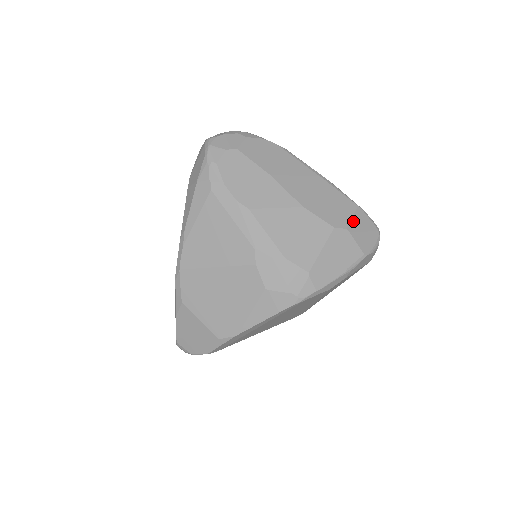
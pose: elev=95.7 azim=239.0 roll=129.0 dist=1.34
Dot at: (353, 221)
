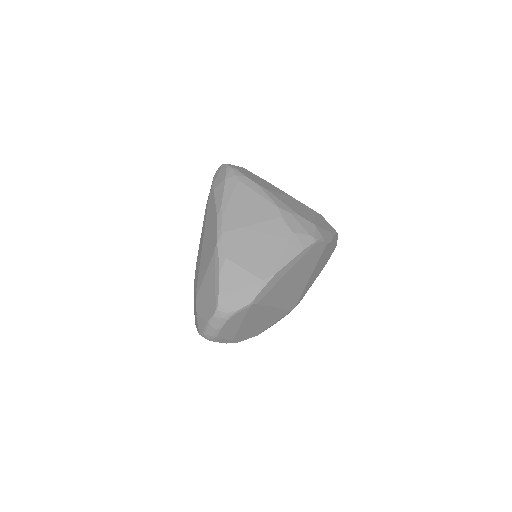
Dot at: occluded
